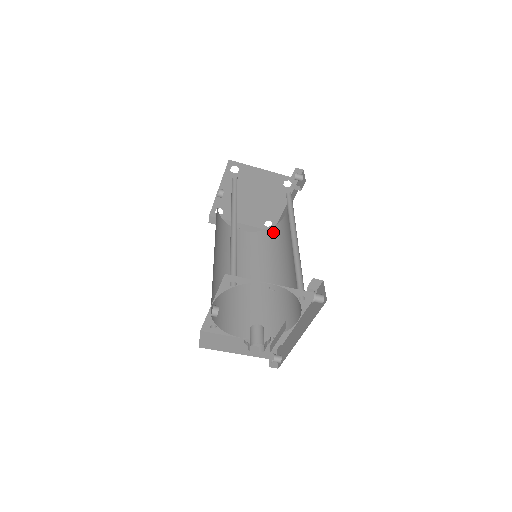
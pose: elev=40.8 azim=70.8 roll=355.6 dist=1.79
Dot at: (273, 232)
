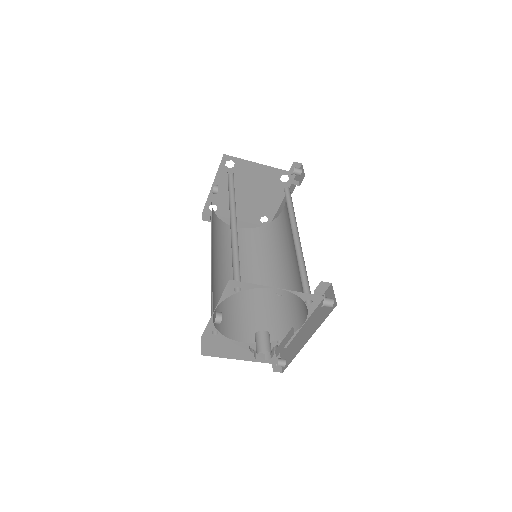
Dot at: (270, 228)
